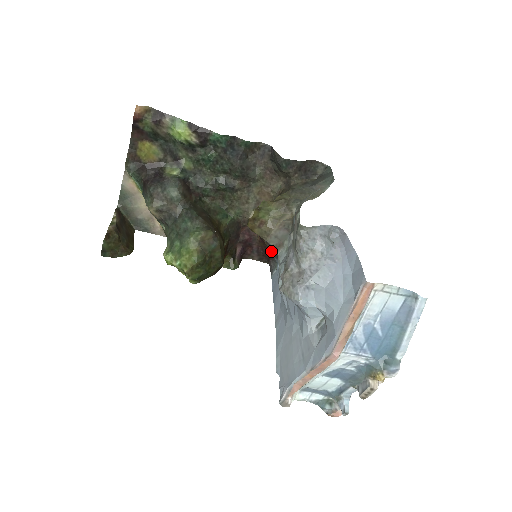
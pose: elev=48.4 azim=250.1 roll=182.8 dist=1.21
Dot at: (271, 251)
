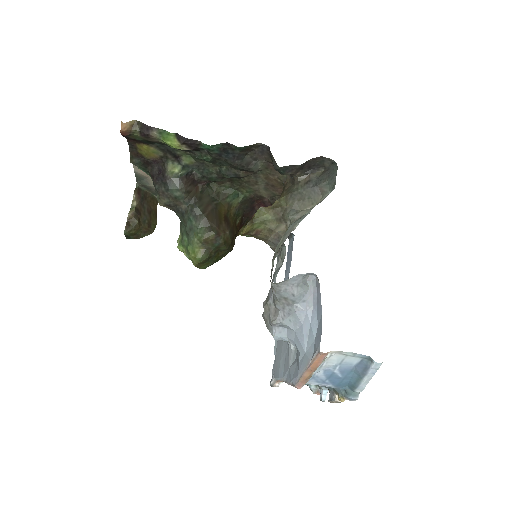
Dot at: occluded
